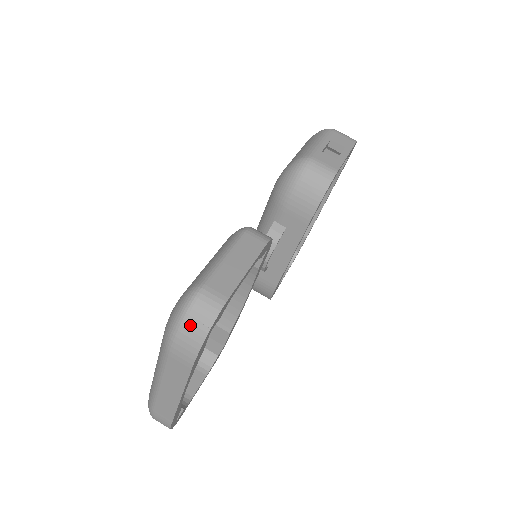
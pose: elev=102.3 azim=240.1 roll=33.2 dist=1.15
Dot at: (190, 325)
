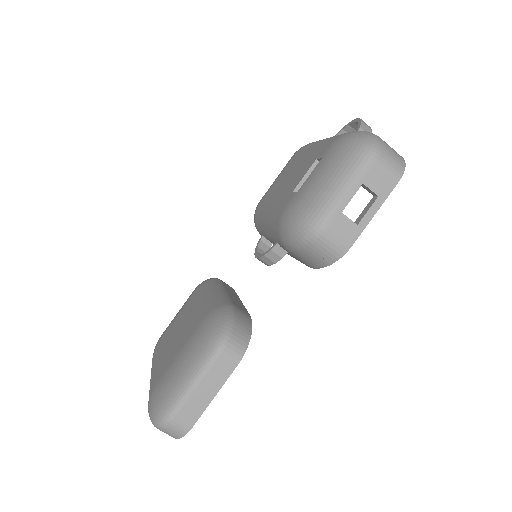
Dot at: (163, 431)
